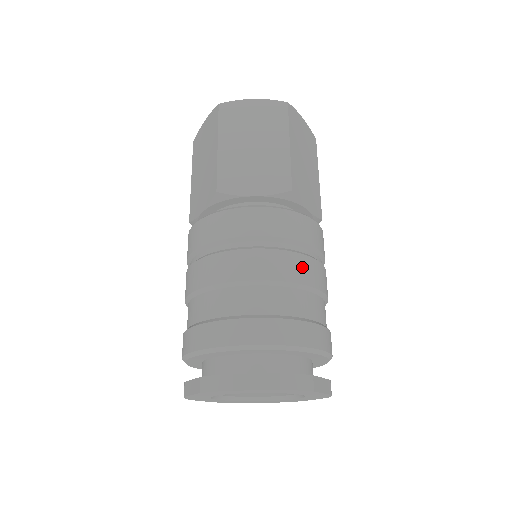
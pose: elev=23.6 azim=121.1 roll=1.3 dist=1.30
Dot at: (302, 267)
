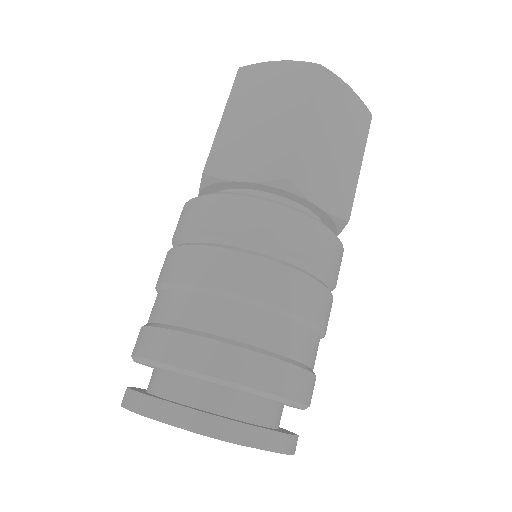
Dot at: occluded
